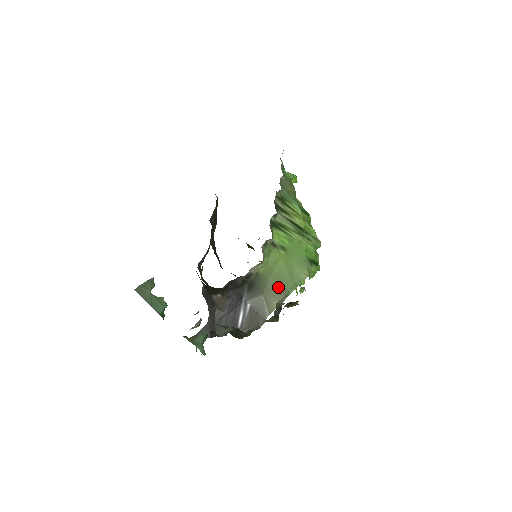
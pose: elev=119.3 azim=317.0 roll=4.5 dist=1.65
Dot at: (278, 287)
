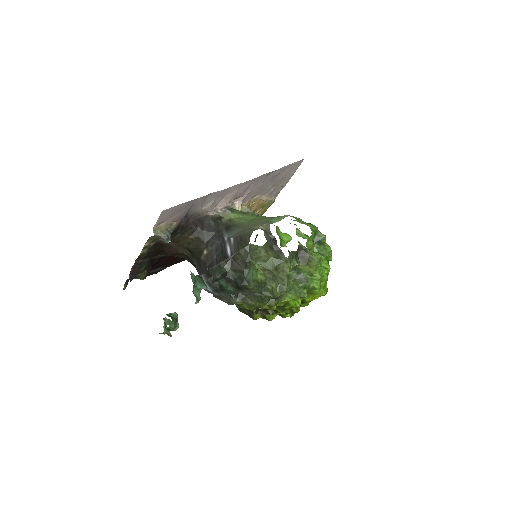
Dot at: (258, 222)
